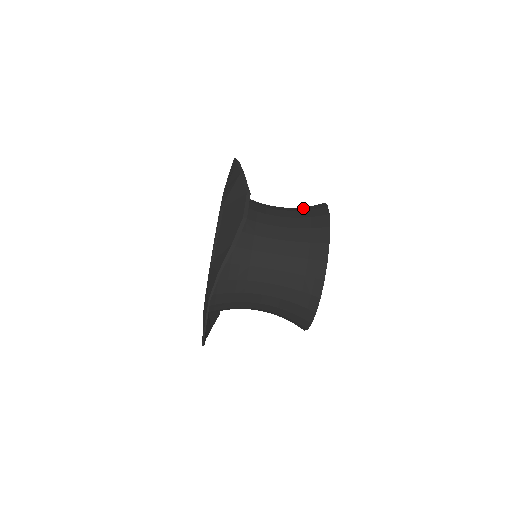
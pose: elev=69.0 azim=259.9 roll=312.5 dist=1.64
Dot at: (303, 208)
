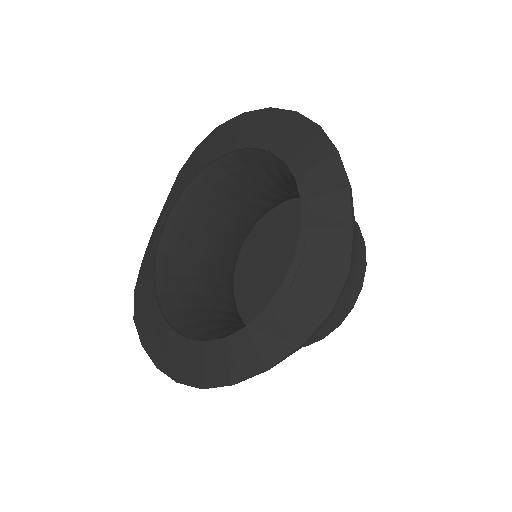
Dot at: occluded
